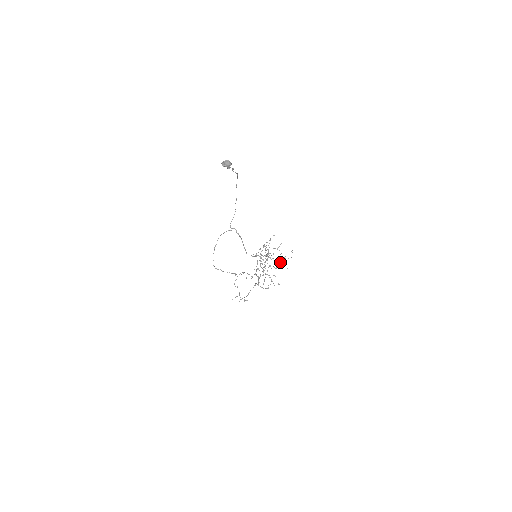
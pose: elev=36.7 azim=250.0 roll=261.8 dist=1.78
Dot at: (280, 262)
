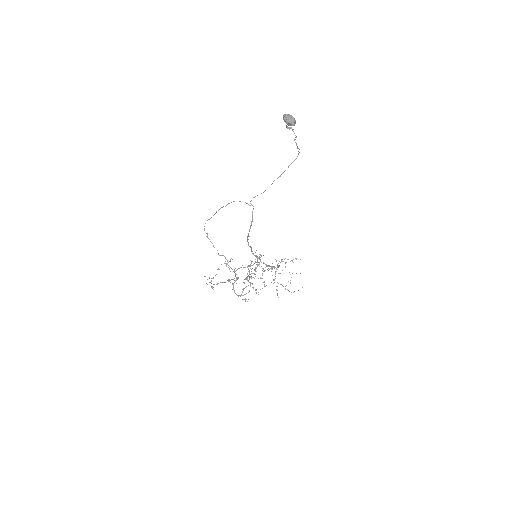
Dot at: (277, 286)
